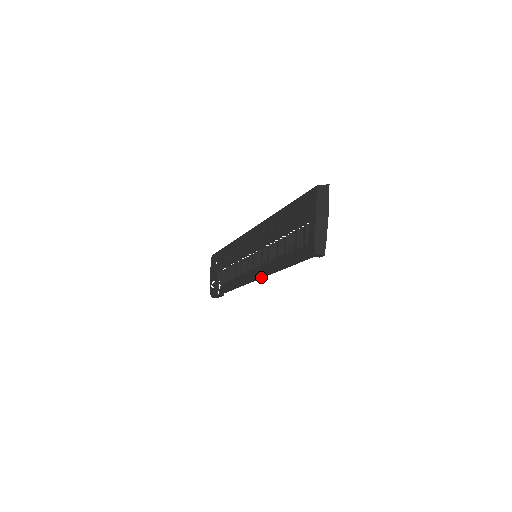
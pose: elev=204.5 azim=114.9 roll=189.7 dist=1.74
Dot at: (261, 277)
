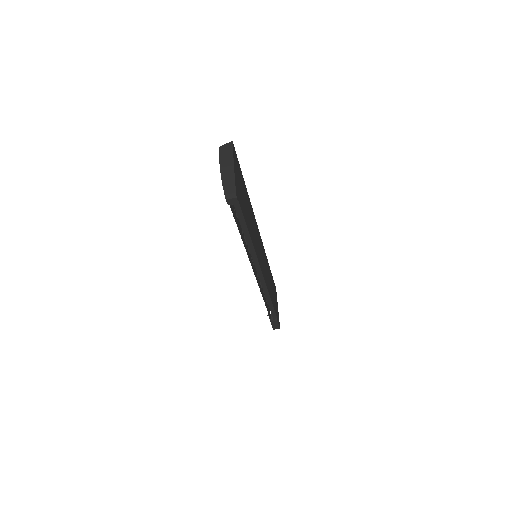
Dot at: (256, 269)
